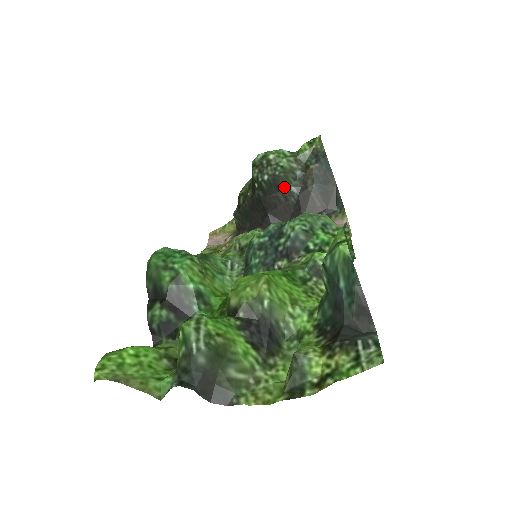
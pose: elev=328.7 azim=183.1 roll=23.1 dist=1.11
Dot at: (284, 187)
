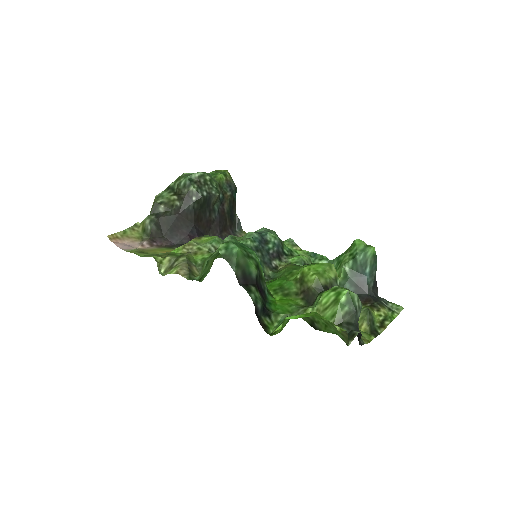
Dot at: (212, 205)
